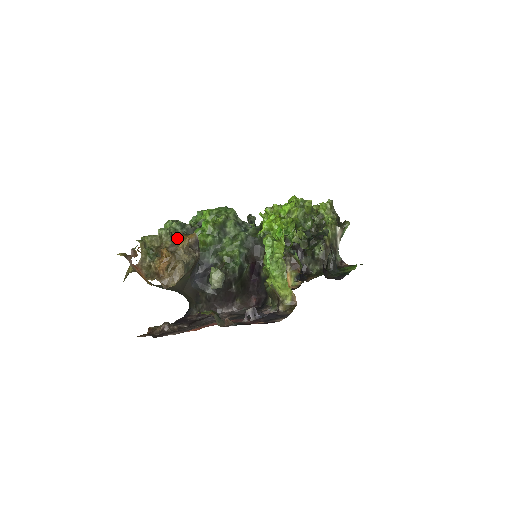
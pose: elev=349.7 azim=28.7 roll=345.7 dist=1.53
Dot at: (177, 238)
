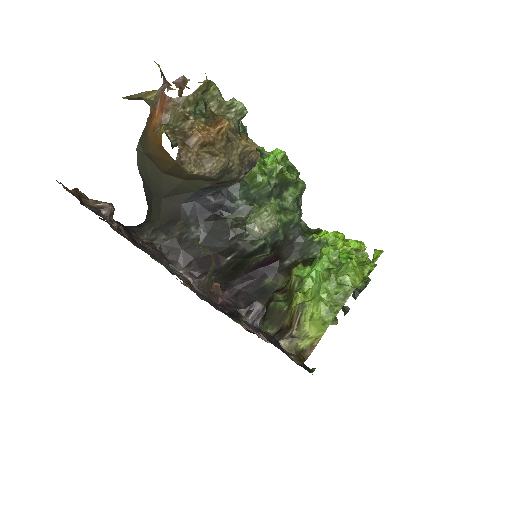
Dot at: (241, 133)
